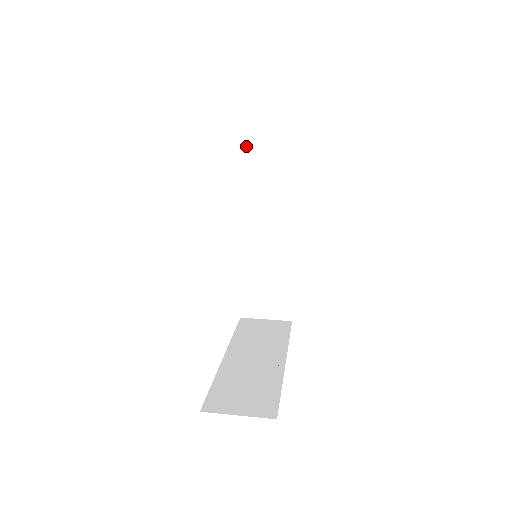
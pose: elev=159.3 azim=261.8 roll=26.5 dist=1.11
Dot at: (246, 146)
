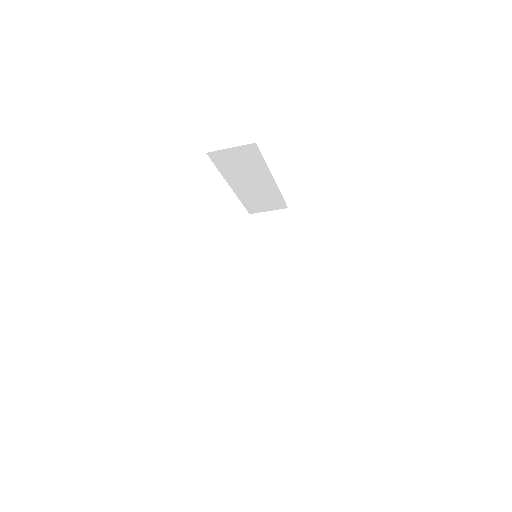
Dot at: (254, 220)
